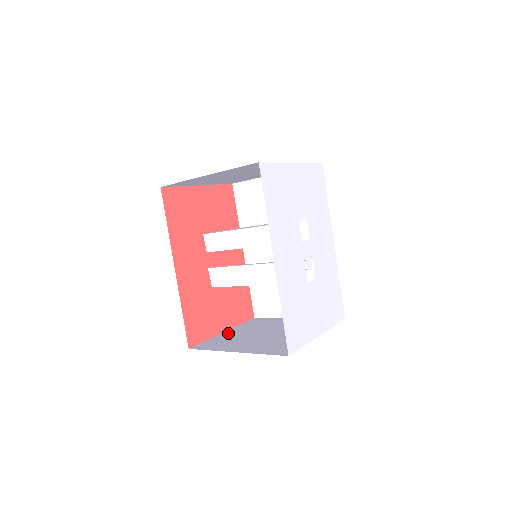
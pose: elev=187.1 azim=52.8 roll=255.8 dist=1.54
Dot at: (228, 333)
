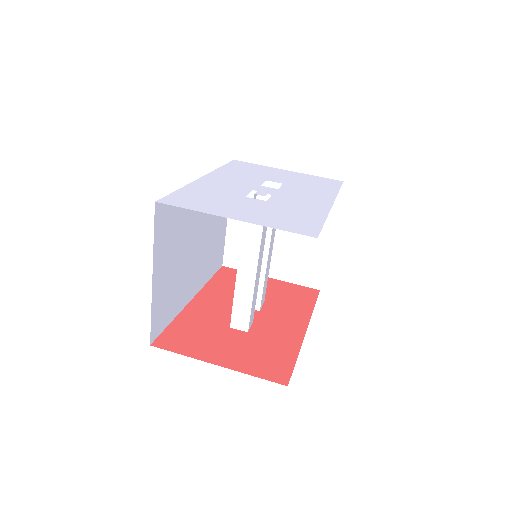
Dot at: occluded
